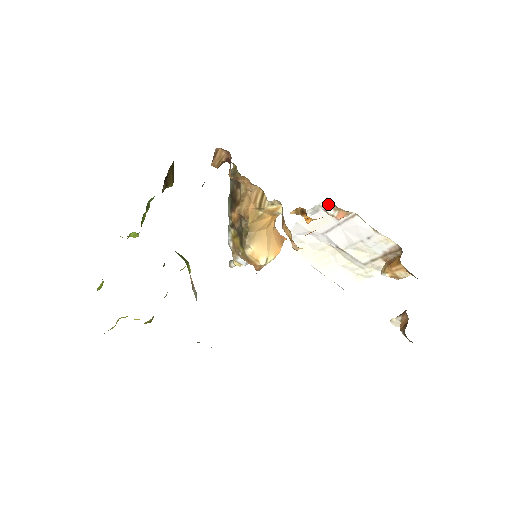
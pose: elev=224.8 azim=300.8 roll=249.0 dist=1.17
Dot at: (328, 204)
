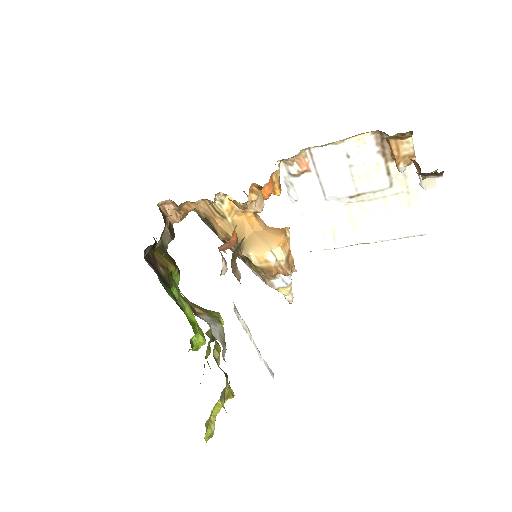
Dot at: (285, 167)
